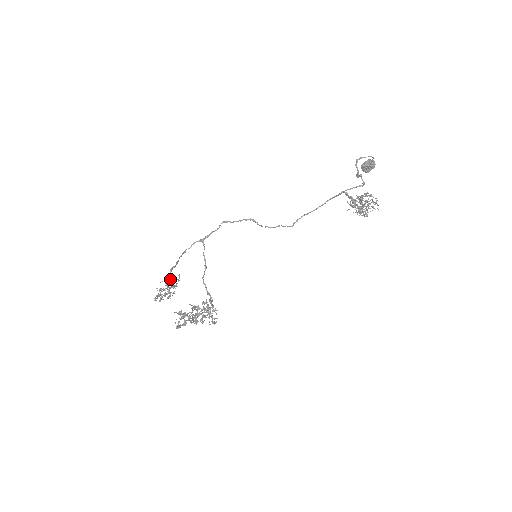
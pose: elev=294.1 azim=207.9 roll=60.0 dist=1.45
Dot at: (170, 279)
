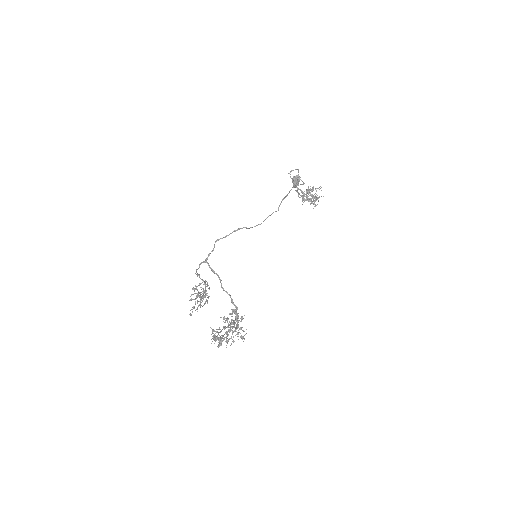
Dot at: occluded
